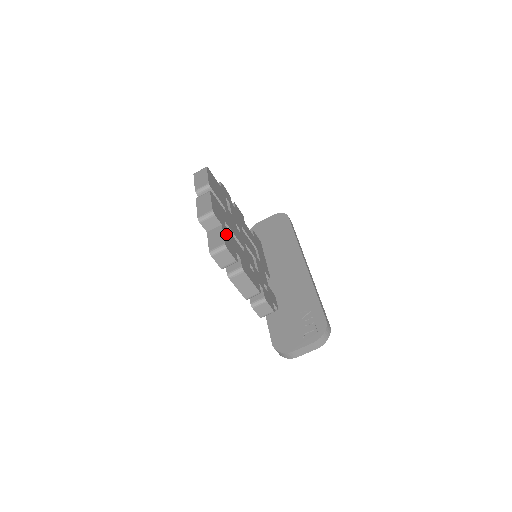
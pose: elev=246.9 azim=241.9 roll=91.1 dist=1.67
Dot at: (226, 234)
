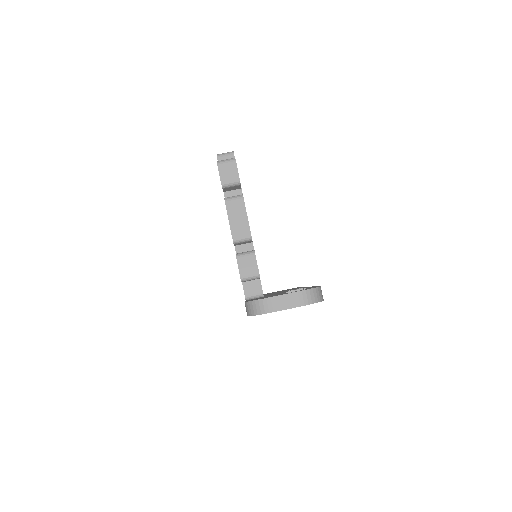
Dot at: occluded
